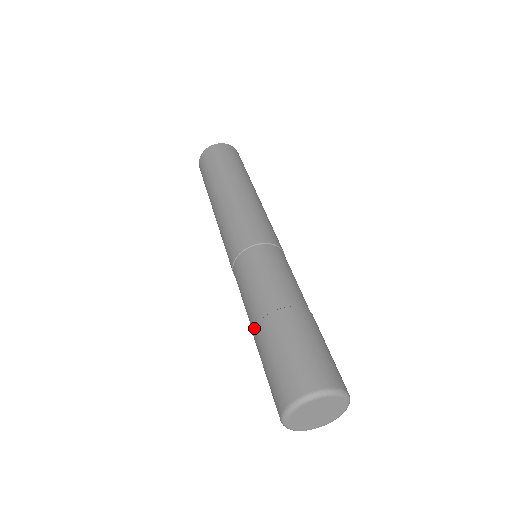
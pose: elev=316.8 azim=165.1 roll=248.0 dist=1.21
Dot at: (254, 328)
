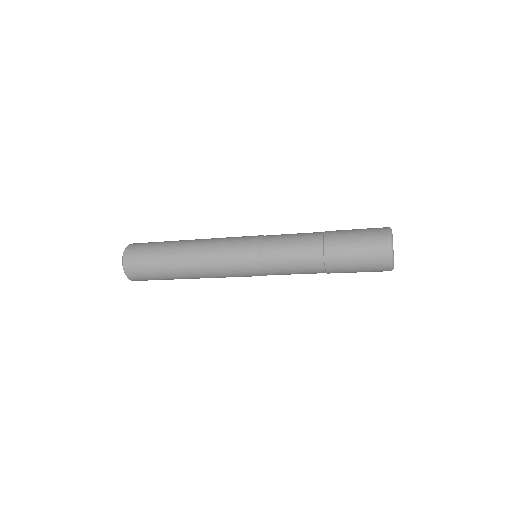
Dot at: (322, 255)
